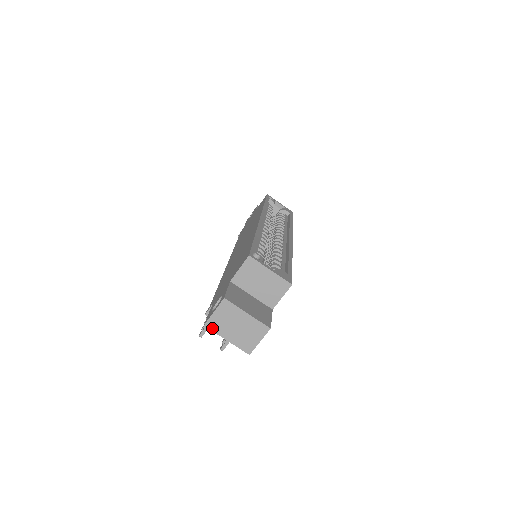
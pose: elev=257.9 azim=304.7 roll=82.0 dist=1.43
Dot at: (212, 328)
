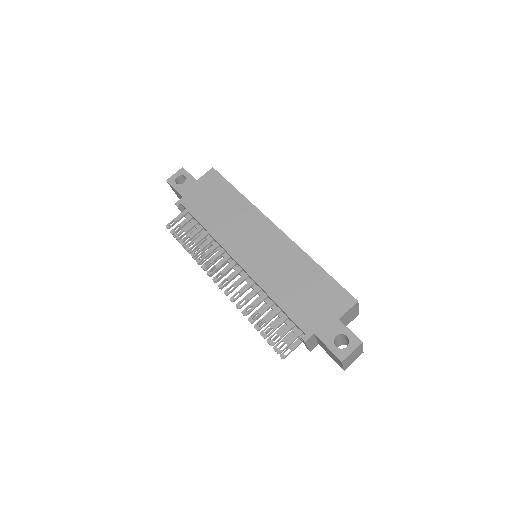
Dot at: (344, 362)
